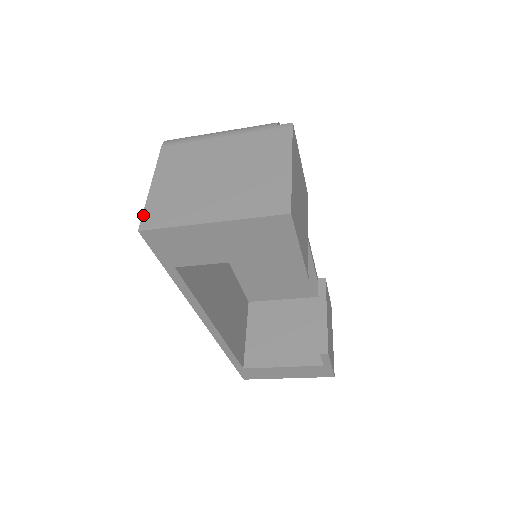
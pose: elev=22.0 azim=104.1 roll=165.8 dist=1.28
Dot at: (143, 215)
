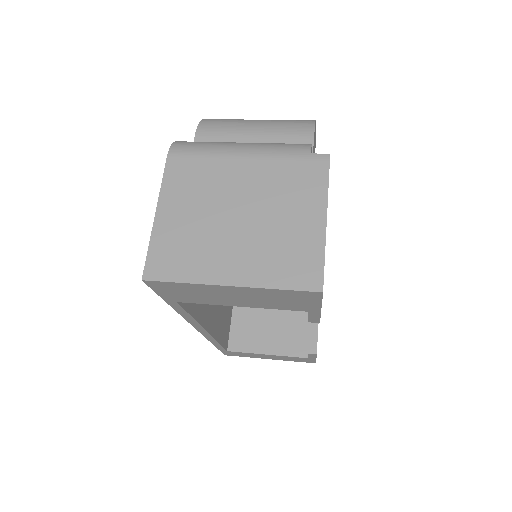
Dot at: (147, 258)
